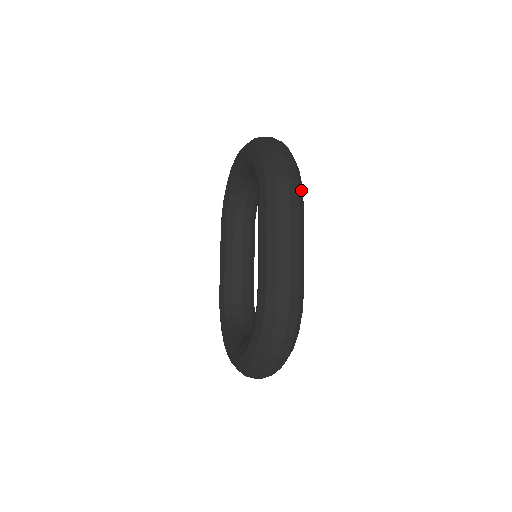
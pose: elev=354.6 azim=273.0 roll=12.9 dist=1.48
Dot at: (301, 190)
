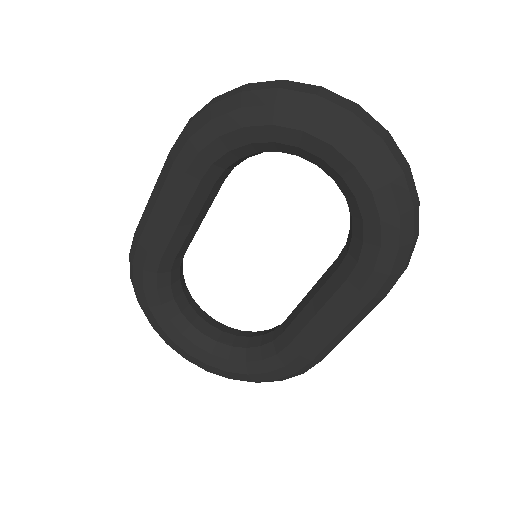
Dot at: occluded
